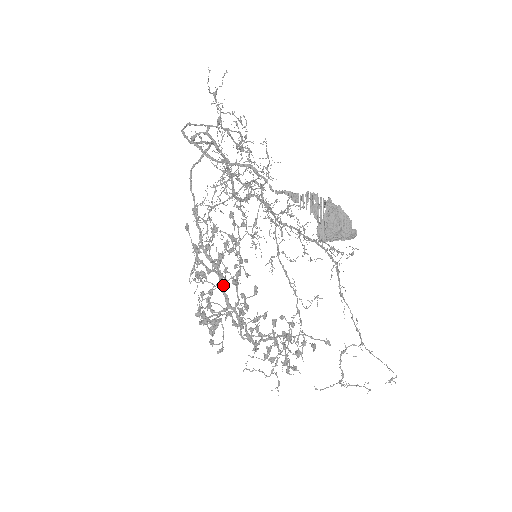
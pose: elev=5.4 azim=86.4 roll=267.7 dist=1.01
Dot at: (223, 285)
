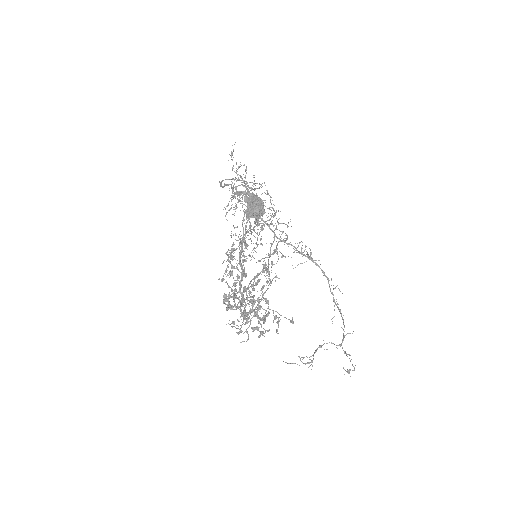
Dot at: (242, 280)
